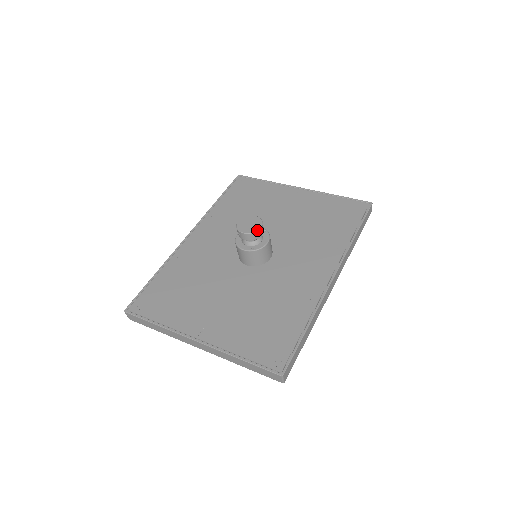
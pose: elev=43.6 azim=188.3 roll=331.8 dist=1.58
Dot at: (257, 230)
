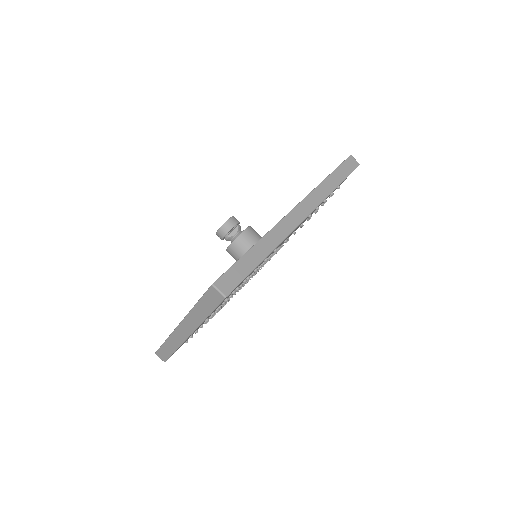
Dot at: (225, 222)
